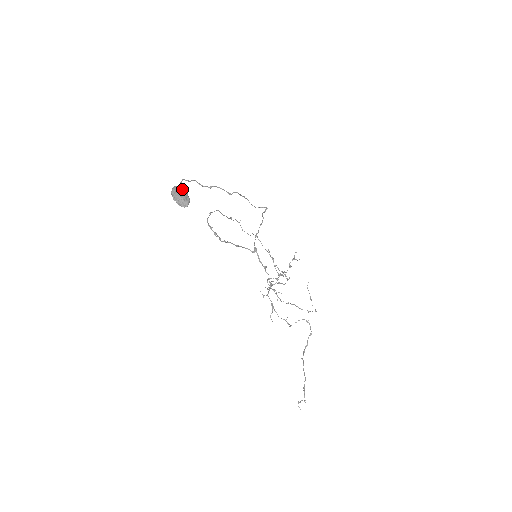
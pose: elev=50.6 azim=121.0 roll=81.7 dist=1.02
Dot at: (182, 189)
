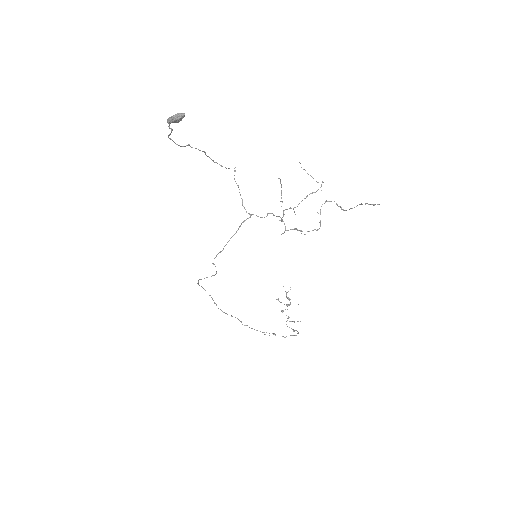
Dot at: occluded
